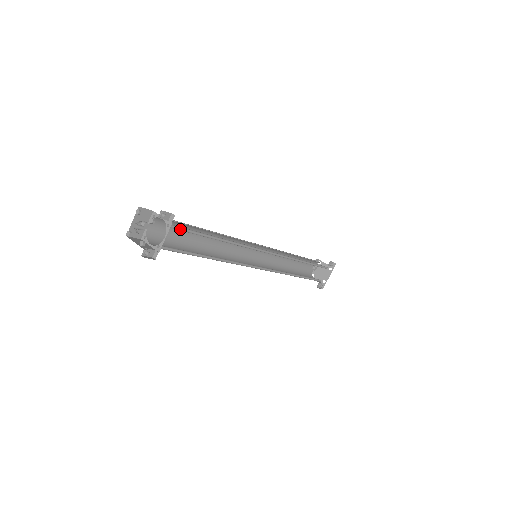
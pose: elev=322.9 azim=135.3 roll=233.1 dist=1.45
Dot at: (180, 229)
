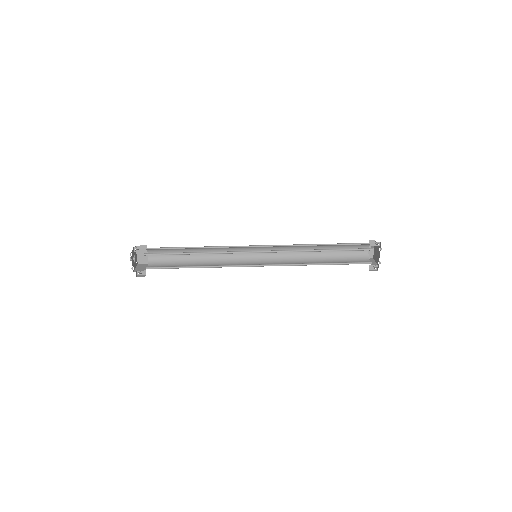
Dot at: (156, 254)
